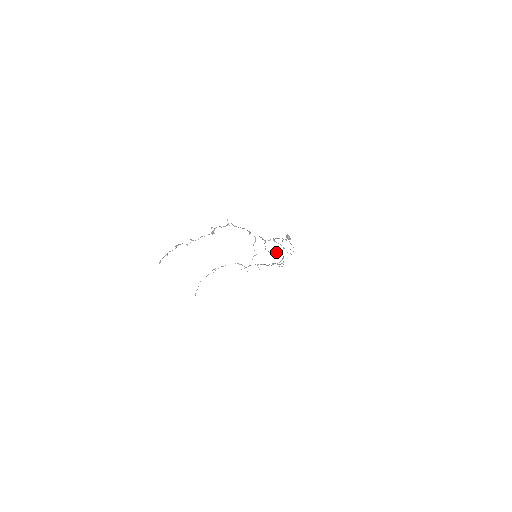
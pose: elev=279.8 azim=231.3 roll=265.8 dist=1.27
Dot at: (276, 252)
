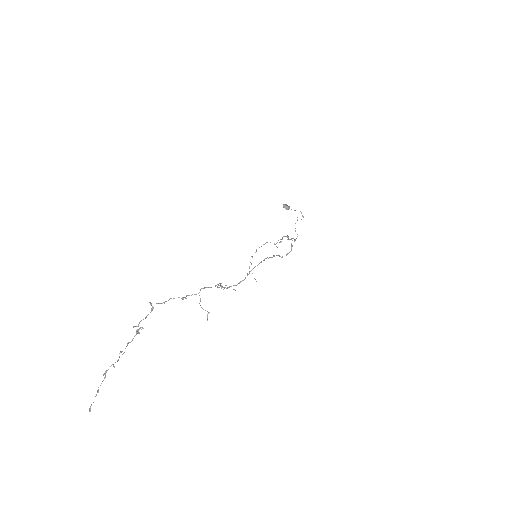
Dot at: occluded
